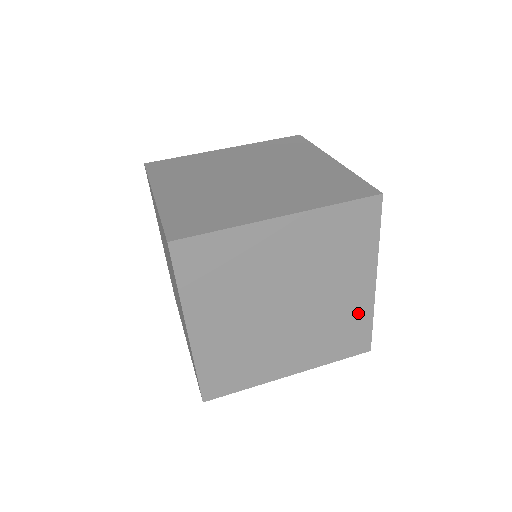
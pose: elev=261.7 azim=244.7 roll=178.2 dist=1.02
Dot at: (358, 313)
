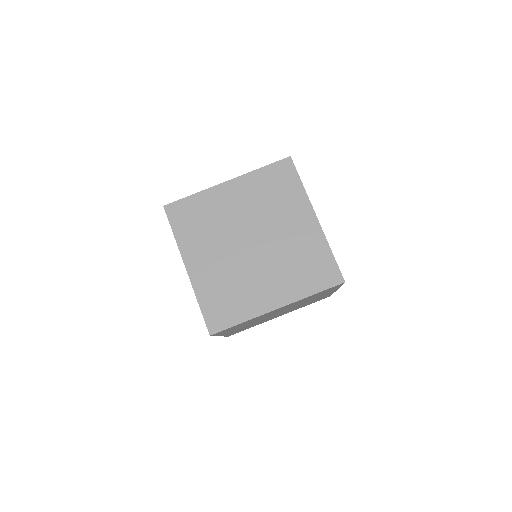
Dot at: (315, 246)
